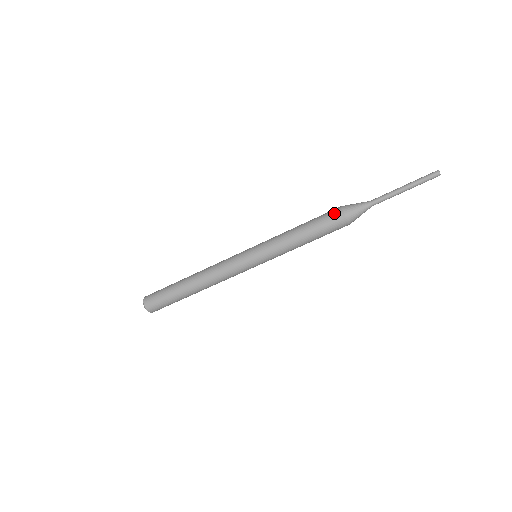
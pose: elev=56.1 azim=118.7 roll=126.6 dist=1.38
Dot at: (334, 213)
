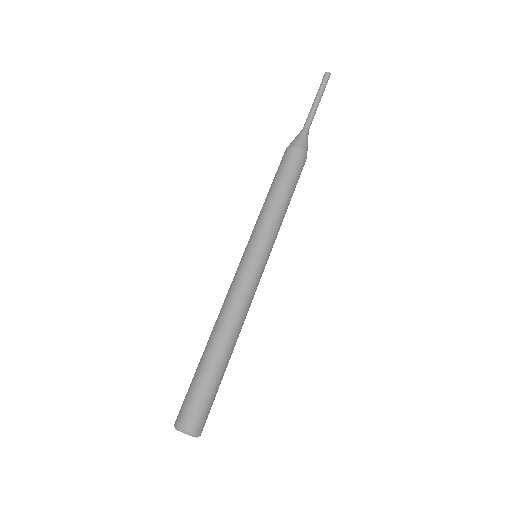
Dot at: (282, 157)
